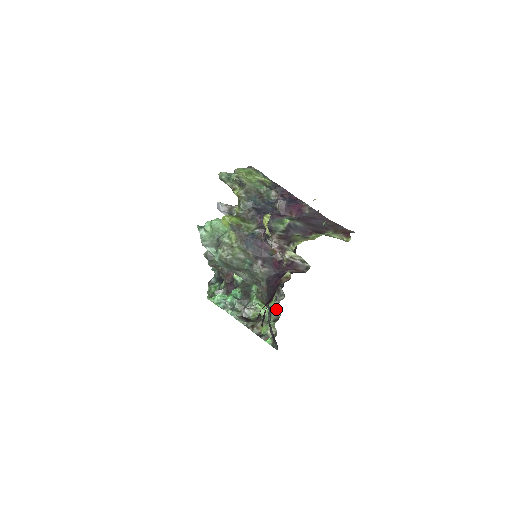
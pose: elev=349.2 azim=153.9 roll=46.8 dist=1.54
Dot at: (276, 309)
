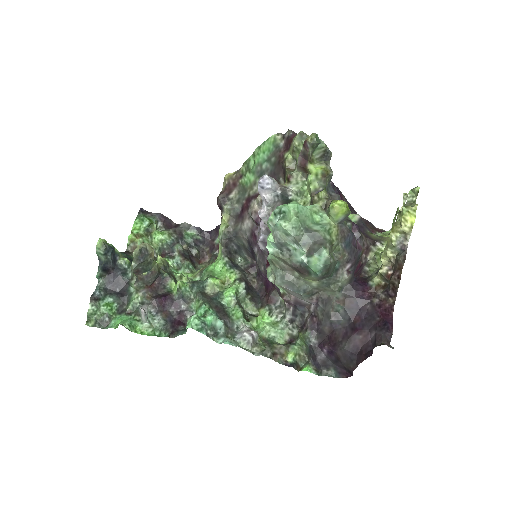
Dot at: (290, 326)
